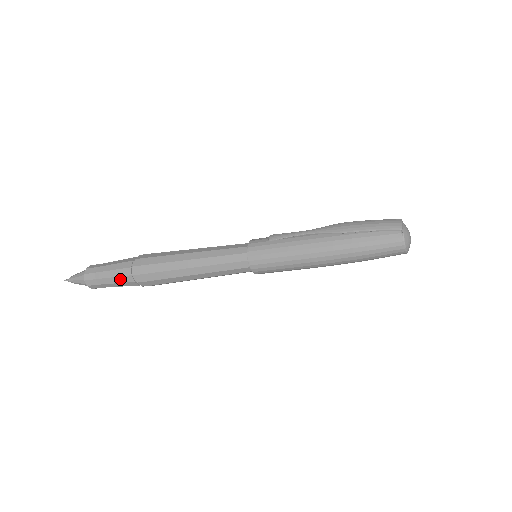
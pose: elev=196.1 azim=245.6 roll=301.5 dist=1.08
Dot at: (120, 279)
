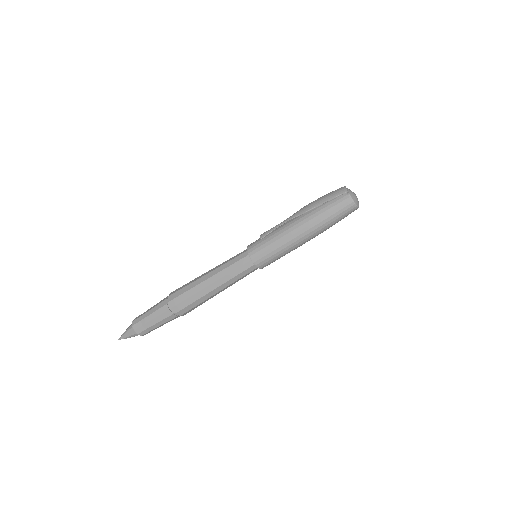
Dot at: (161, 317)
